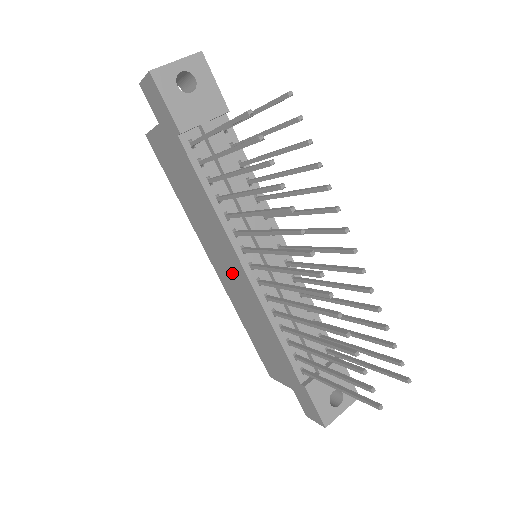
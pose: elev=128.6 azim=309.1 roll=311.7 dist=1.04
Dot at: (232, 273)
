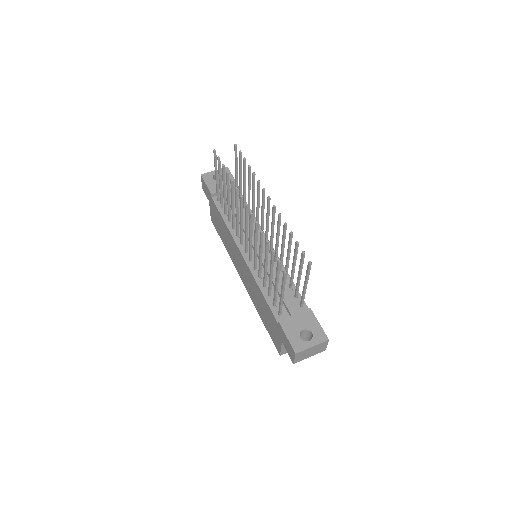
Dot at: (243, 268)
